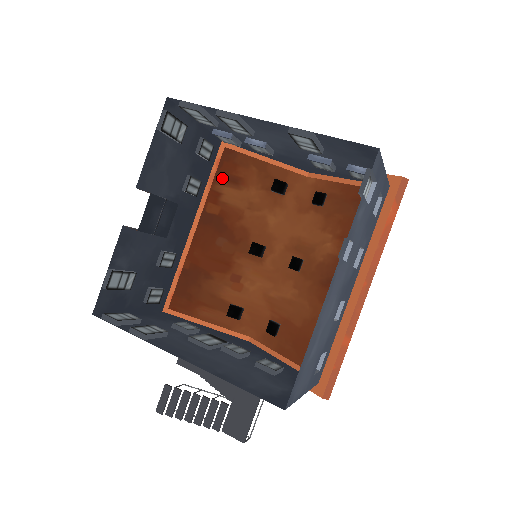
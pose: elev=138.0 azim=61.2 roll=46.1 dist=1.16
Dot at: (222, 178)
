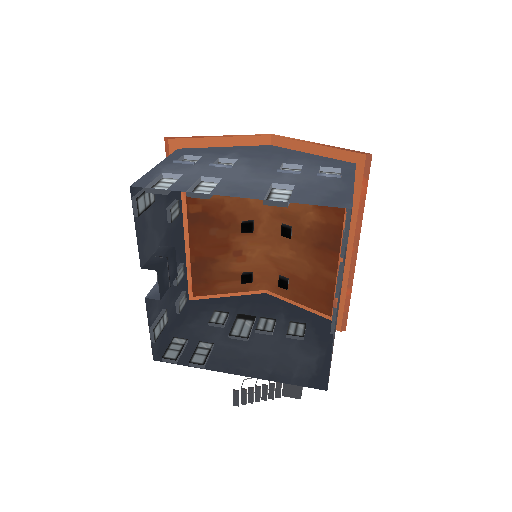
Dot at: occluded
